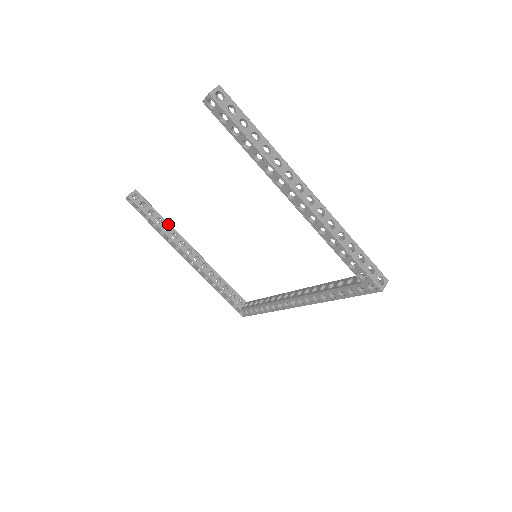
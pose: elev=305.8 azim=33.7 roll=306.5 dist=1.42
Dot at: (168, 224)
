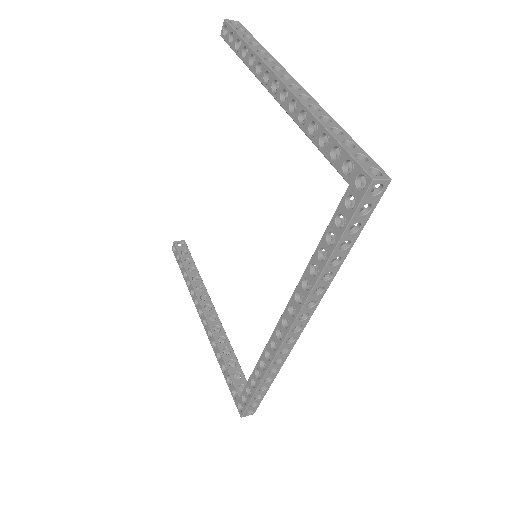
Dot at: (199, 276)
